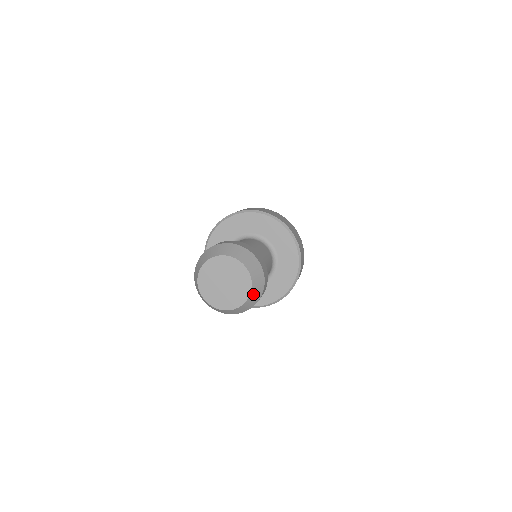
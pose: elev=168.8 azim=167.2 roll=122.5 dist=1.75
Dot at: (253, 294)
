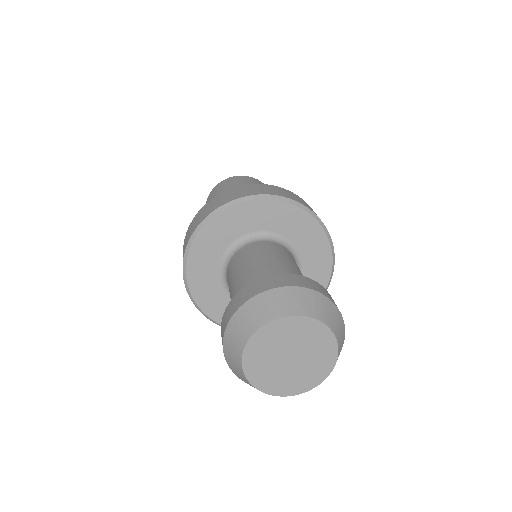
Dot at: (335, 362)
